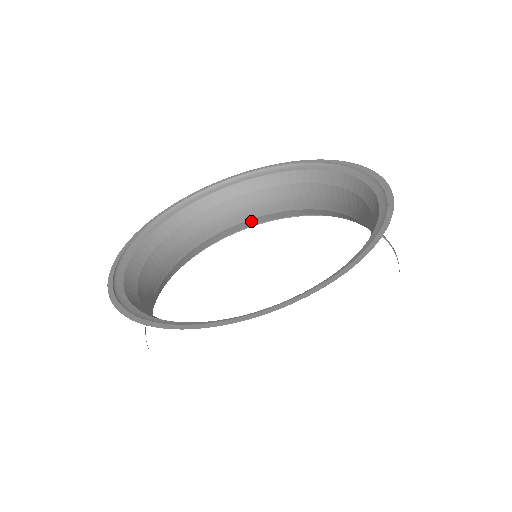
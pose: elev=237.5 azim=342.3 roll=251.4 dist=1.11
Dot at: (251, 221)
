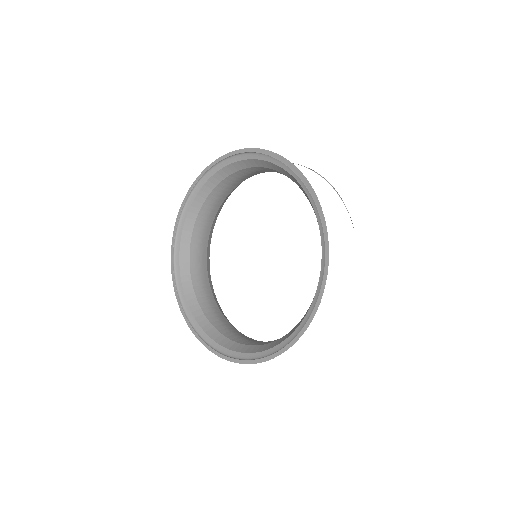
Dot at: (233, 190)
